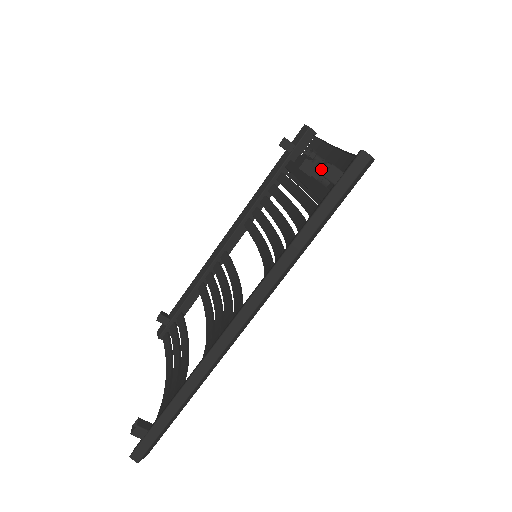
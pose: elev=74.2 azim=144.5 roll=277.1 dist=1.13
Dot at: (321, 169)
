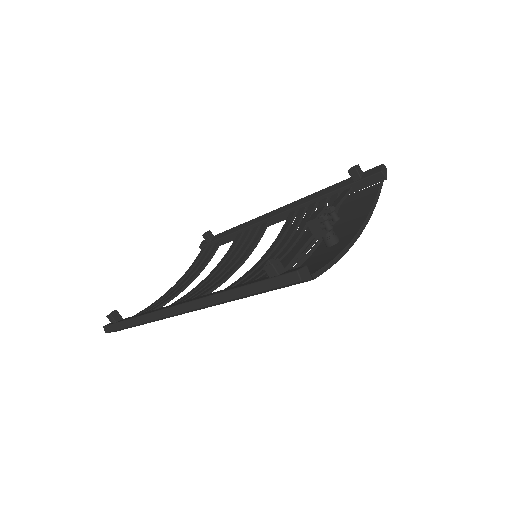
Dot at: (330, 231)
